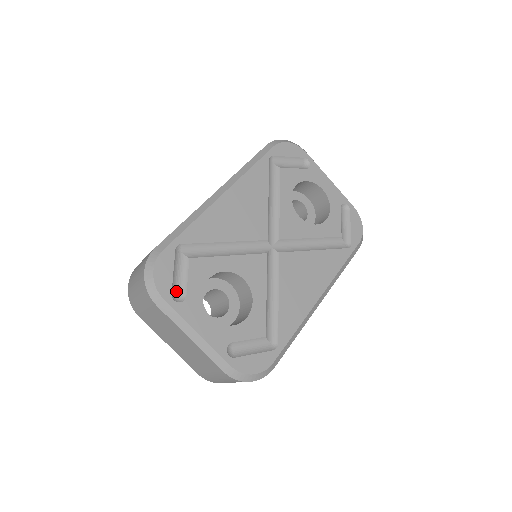
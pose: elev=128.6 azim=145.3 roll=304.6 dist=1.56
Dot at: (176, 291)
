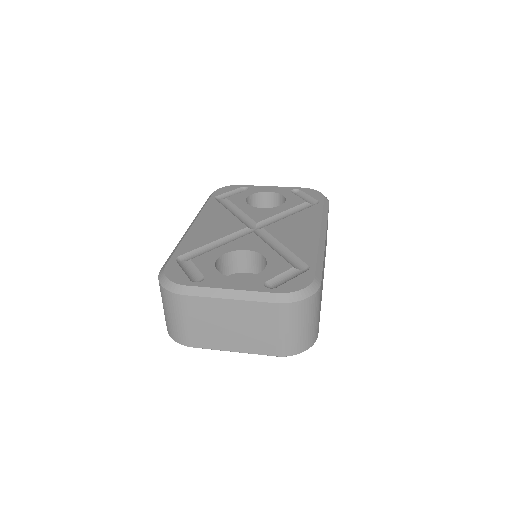
Dot at: (194, 280)
